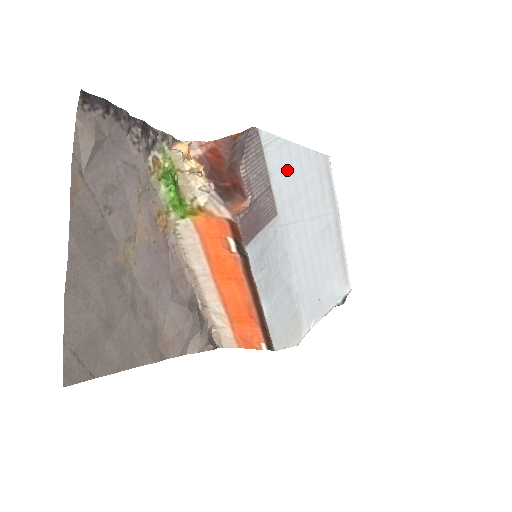
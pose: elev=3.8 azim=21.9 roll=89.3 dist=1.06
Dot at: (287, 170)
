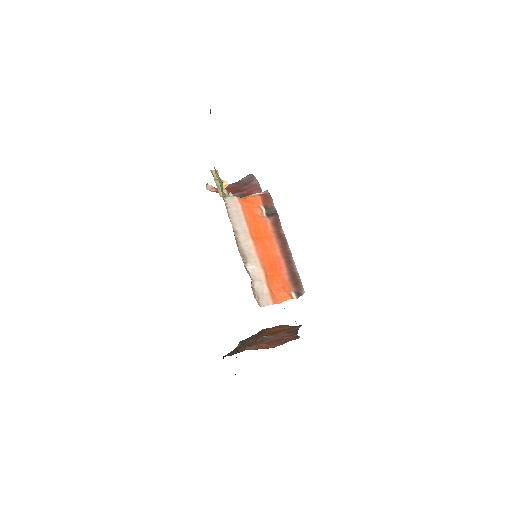
Dot at: occluded
